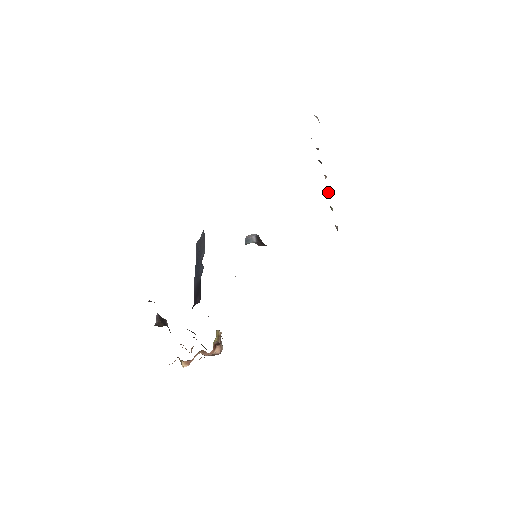
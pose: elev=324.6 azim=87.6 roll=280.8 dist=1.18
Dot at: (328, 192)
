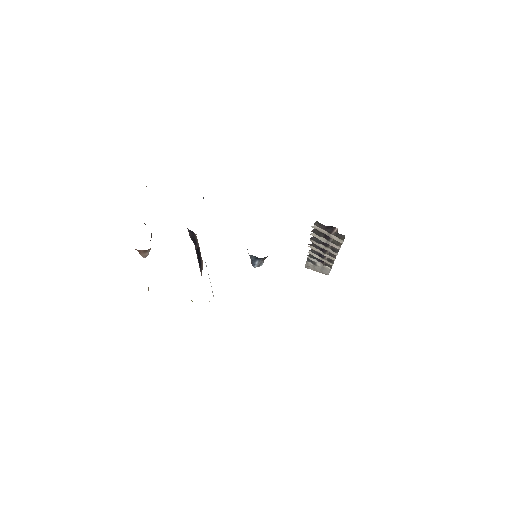
Dot at: (332, 246)
